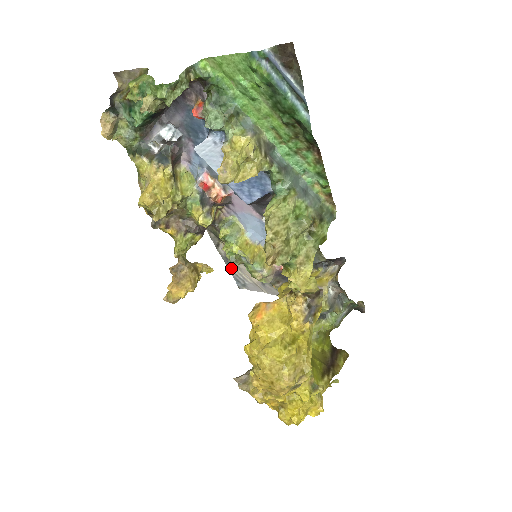
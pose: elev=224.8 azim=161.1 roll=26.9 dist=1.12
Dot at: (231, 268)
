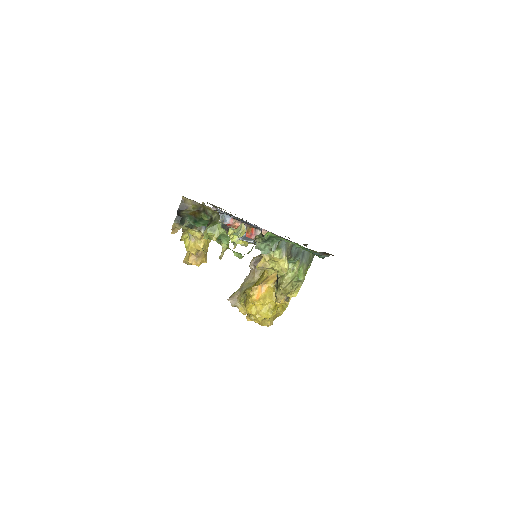
Dot at: occluded
